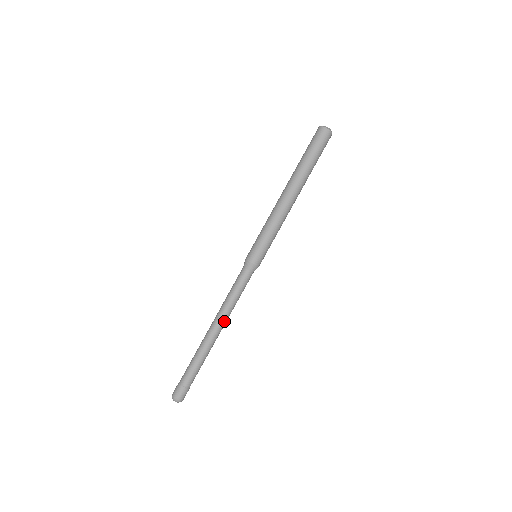
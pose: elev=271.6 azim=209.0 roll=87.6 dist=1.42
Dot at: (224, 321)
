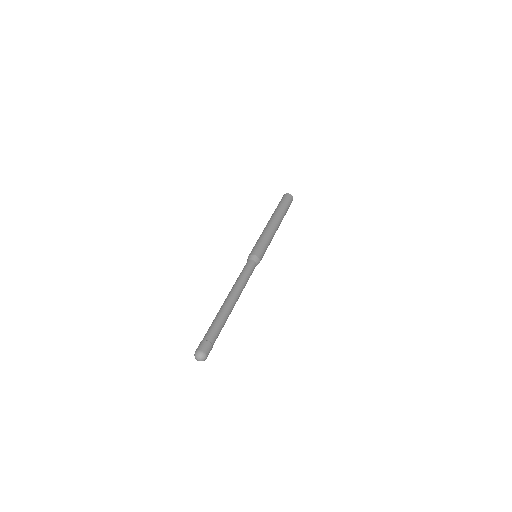
Dot at: (239, 294)
